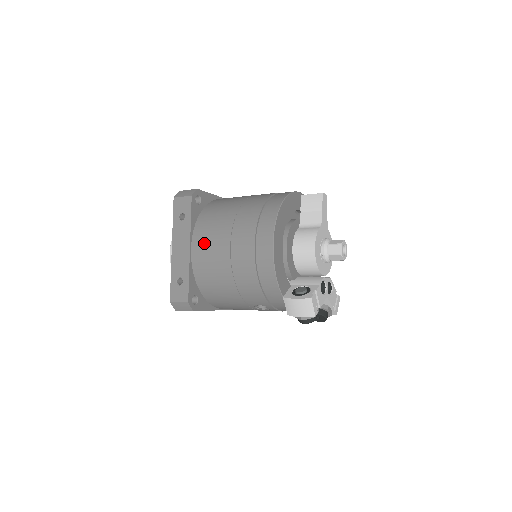
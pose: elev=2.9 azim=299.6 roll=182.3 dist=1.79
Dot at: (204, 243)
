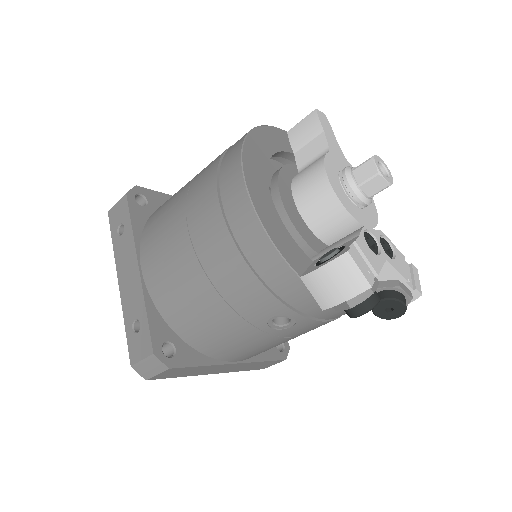
Dot at: (154, 248)
